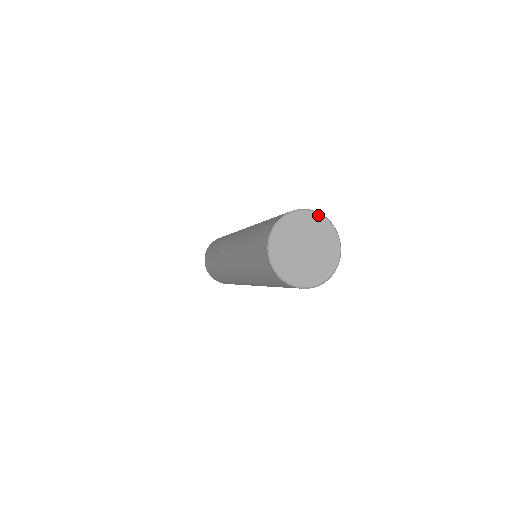
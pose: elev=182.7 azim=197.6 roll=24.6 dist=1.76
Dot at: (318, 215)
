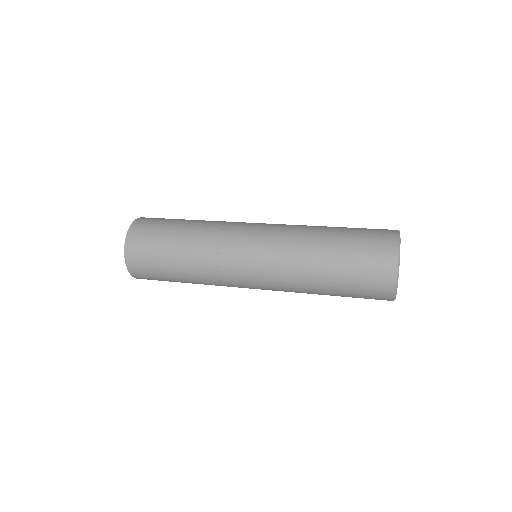
Dot at: (400, 242)
